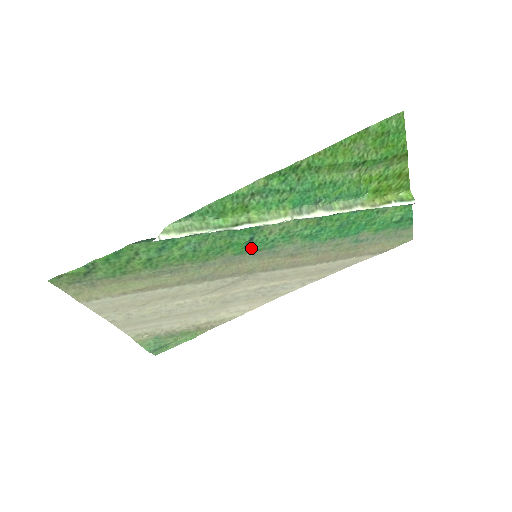
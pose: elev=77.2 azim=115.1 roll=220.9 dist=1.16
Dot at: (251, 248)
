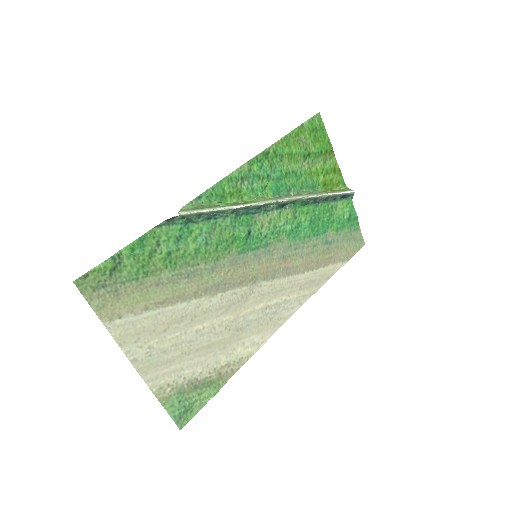
Dot at: (250, 245)
